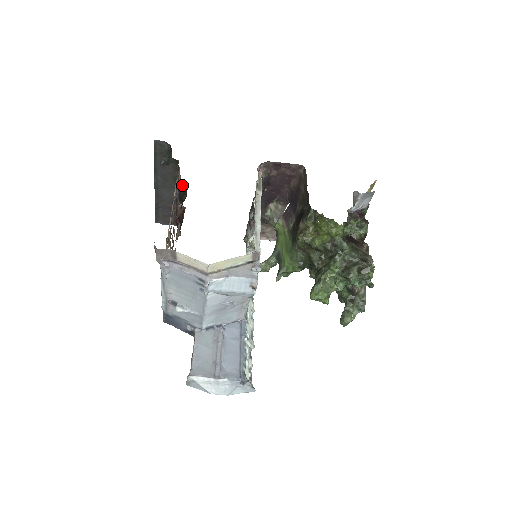
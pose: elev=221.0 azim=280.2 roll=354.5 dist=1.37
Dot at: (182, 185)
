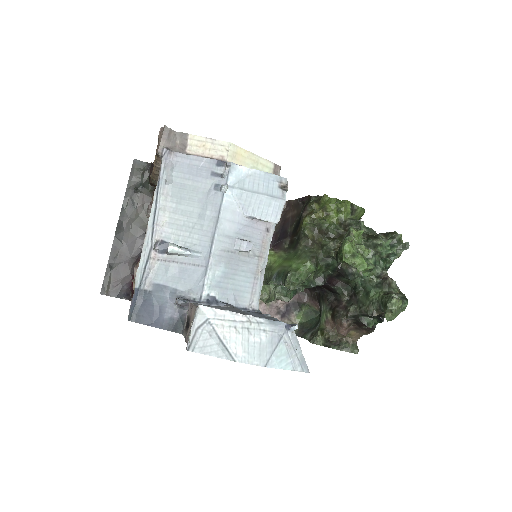
Dot at: occluded
